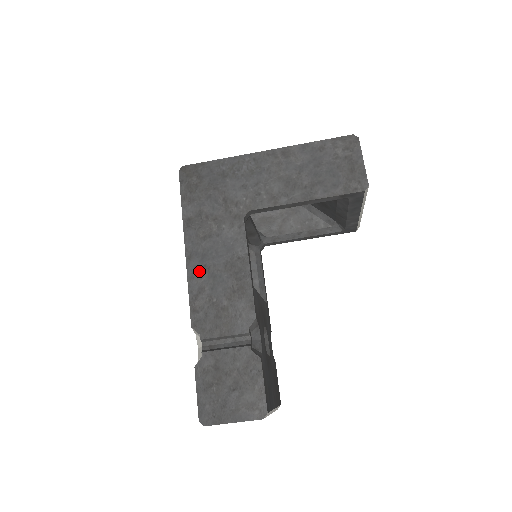
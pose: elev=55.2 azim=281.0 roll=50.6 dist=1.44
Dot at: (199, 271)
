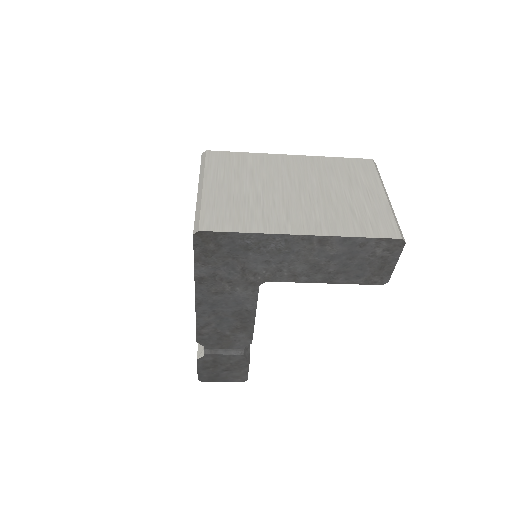
Dot at: (208, 314)
